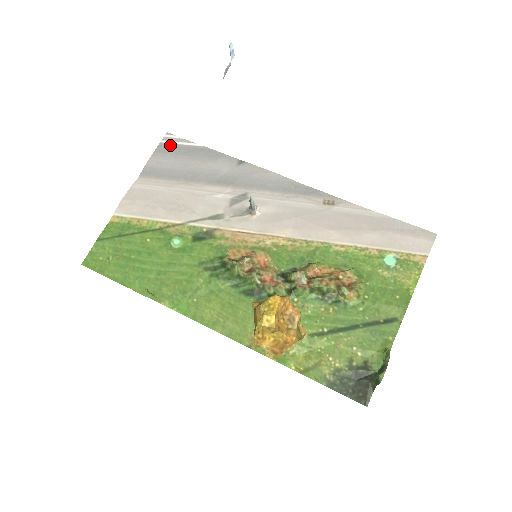
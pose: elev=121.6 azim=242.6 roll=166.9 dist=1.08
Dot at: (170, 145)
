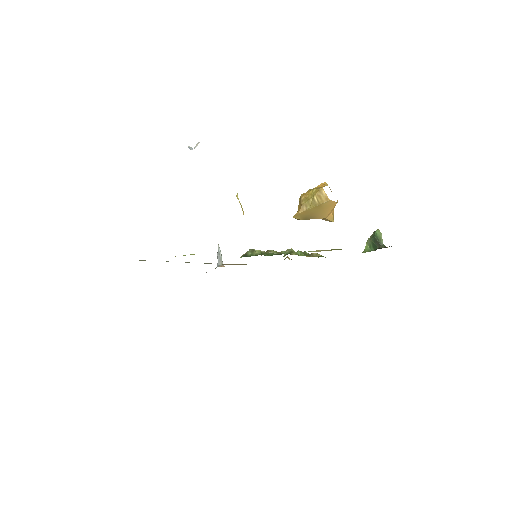
Dot at: occluded
